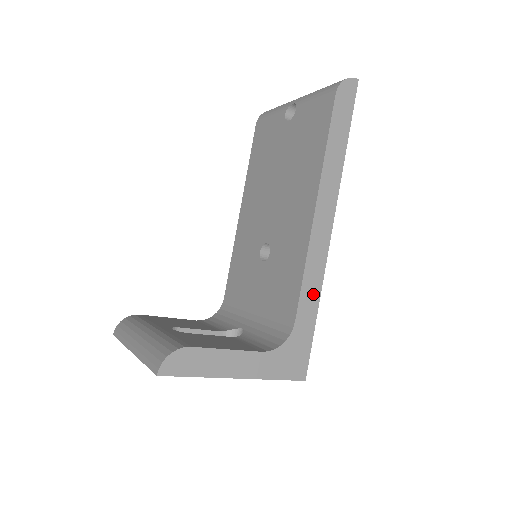
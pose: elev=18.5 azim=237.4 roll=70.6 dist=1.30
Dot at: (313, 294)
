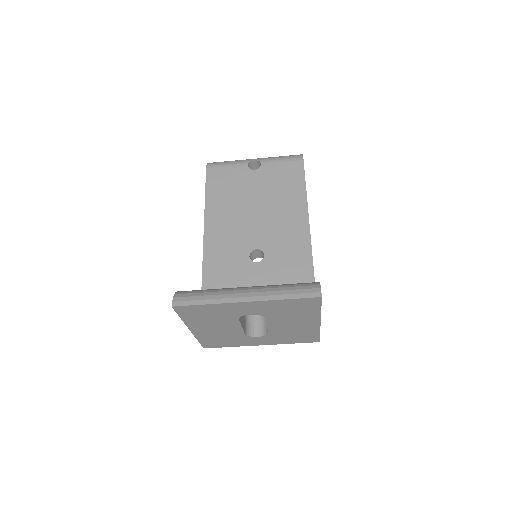
Dot at: occluded
